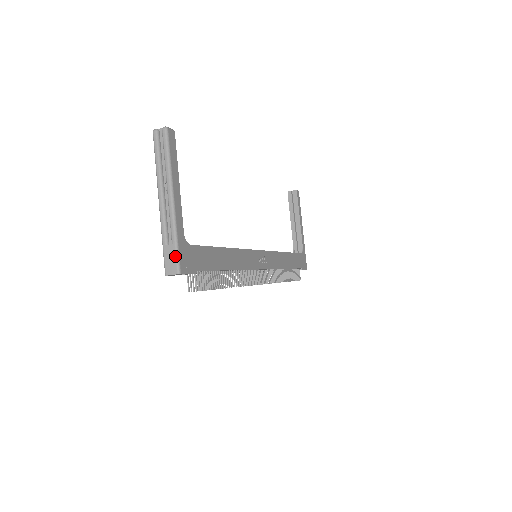
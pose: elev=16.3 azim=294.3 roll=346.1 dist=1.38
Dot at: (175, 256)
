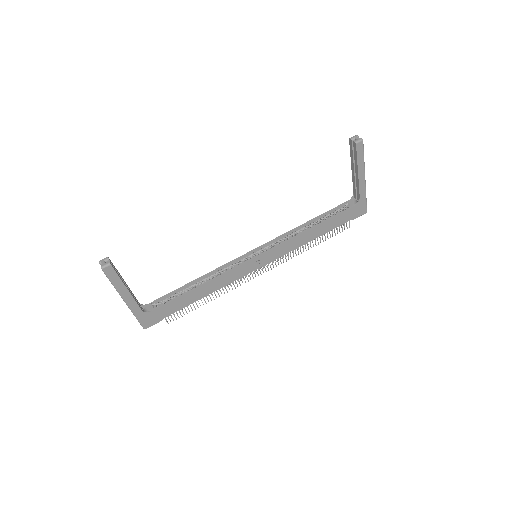
Dot at: (139, 322)
